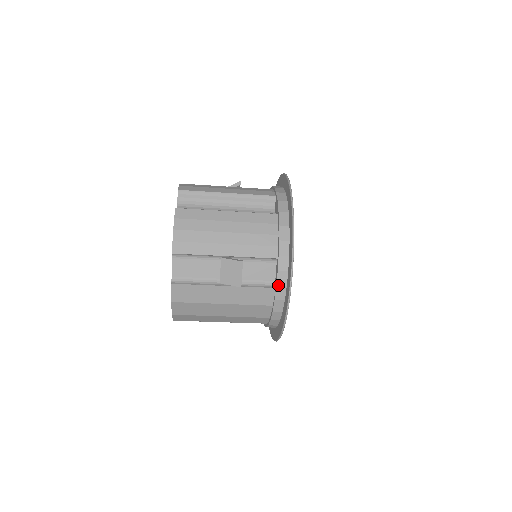
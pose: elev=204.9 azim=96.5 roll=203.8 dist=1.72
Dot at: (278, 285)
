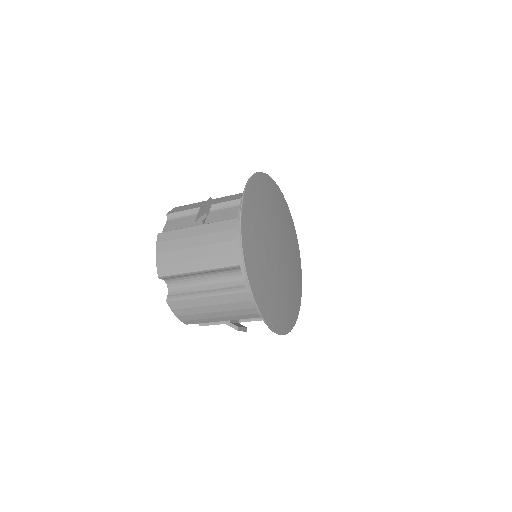
Dot at: occluded
